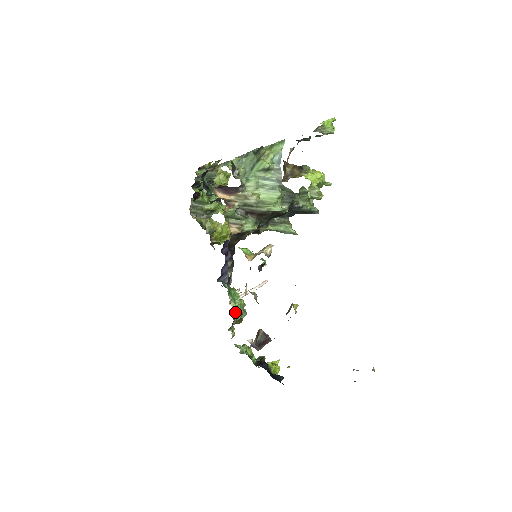
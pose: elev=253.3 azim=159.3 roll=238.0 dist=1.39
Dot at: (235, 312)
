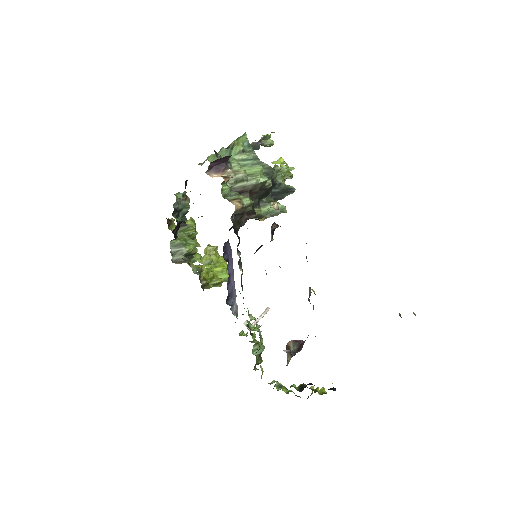
Dot at: (257, 327)
